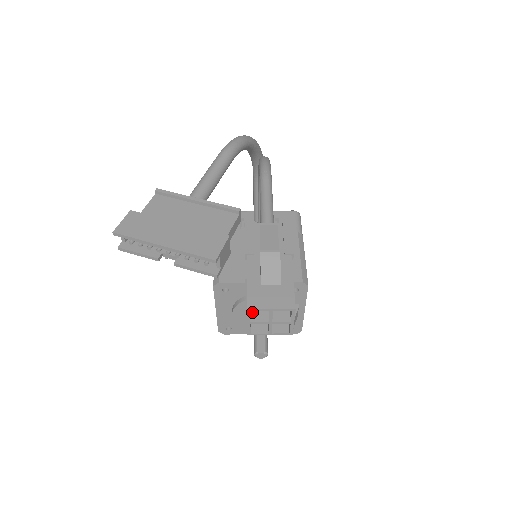
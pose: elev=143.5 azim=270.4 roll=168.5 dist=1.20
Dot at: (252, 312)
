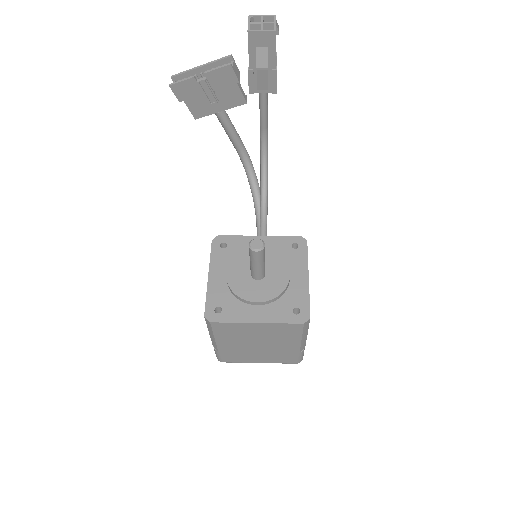
Dot at: (251, 17)
